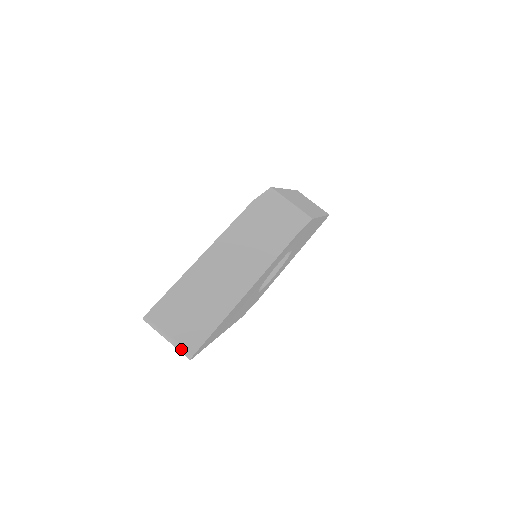
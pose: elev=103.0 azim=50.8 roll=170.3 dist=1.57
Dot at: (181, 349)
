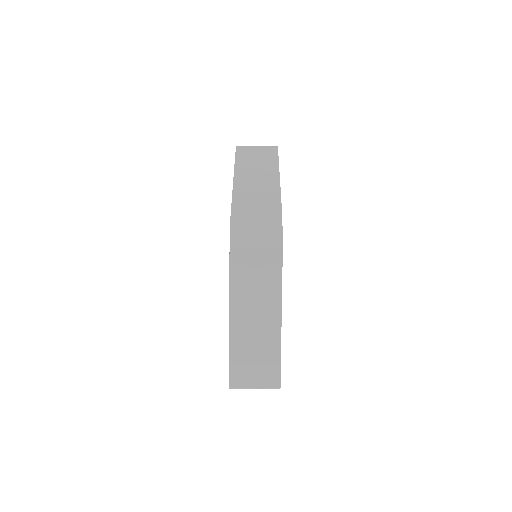
Dot at: occluded
